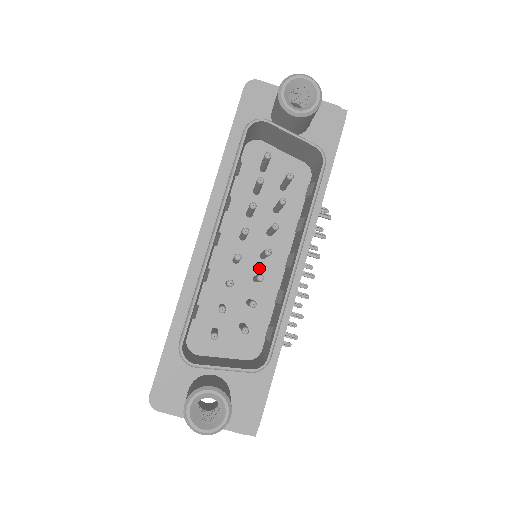
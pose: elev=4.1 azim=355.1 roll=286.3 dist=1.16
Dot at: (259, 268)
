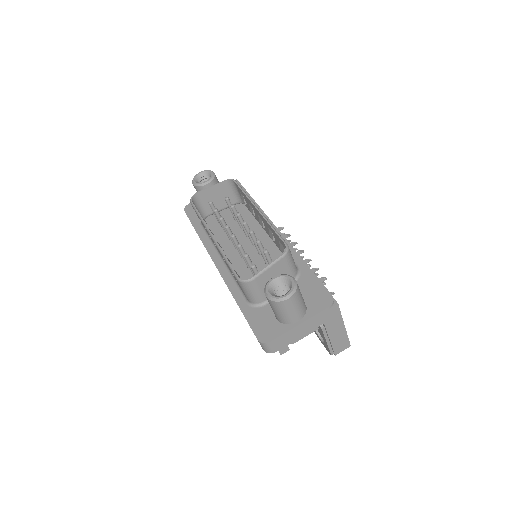
Dot at: occluded
